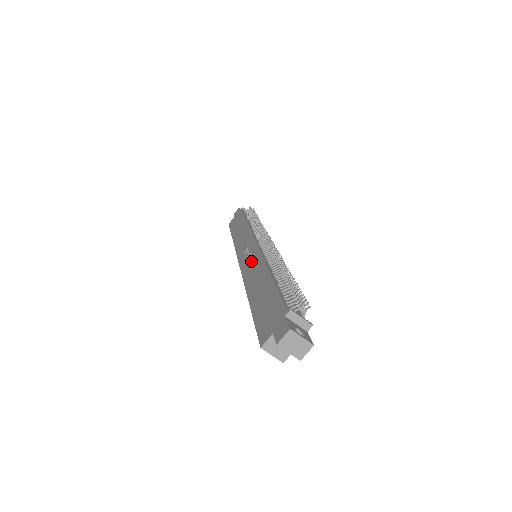
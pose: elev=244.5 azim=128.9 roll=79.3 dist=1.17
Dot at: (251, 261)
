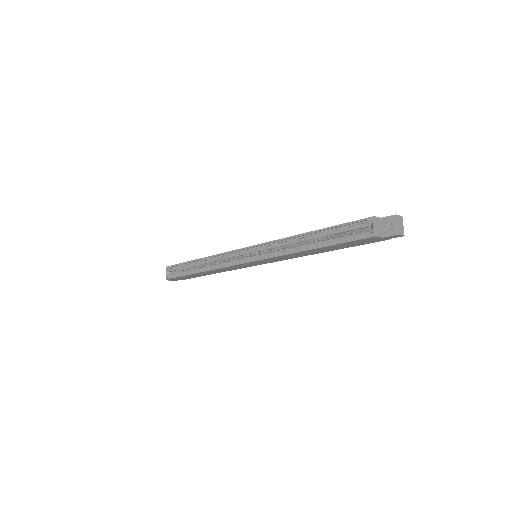
Dot at: occluded
